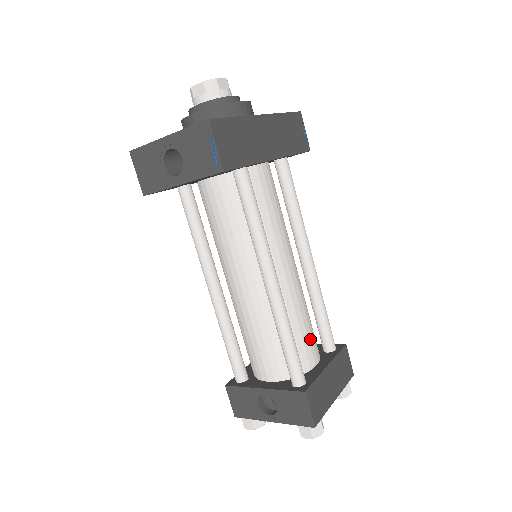
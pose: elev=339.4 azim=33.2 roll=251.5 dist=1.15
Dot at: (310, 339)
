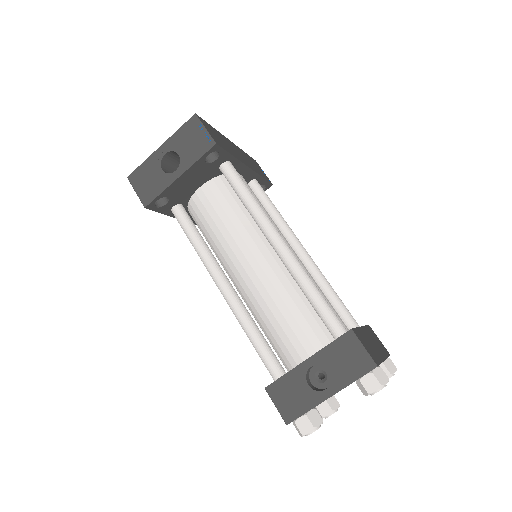
Dot at: (334, 309)
